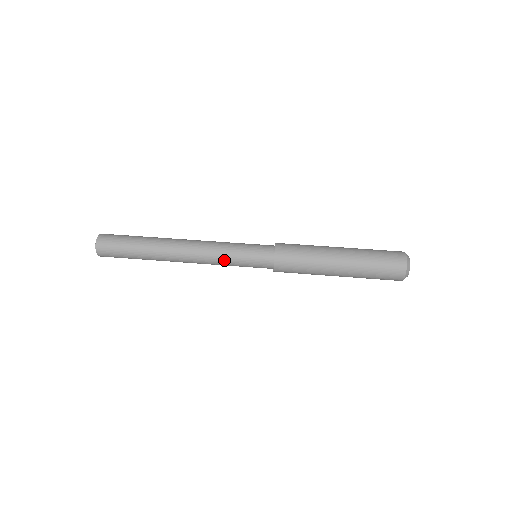
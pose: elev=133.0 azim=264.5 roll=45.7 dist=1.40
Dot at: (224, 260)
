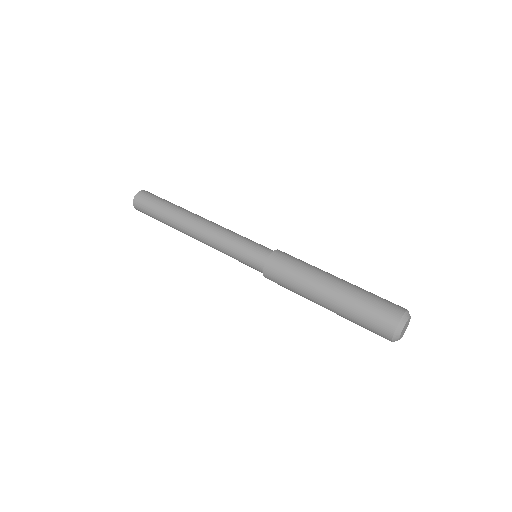
Dot at: (224, 249)
